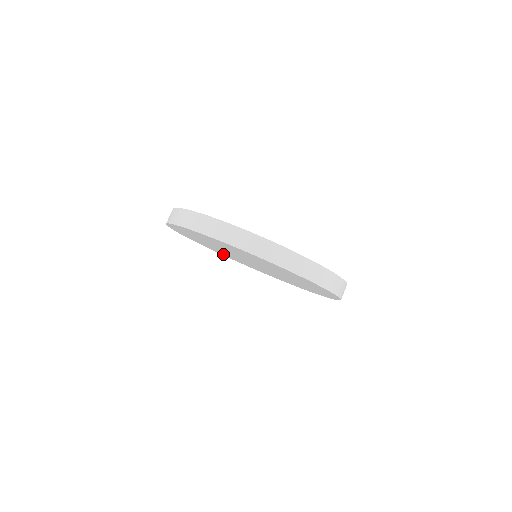
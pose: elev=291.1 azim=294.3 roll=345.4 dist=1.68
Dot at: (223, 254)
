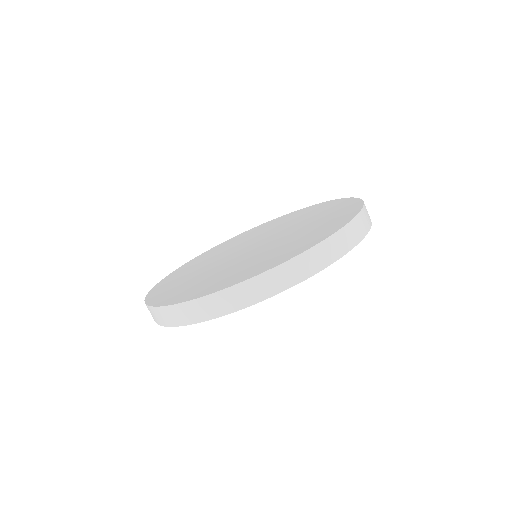
Dot at: occluded
